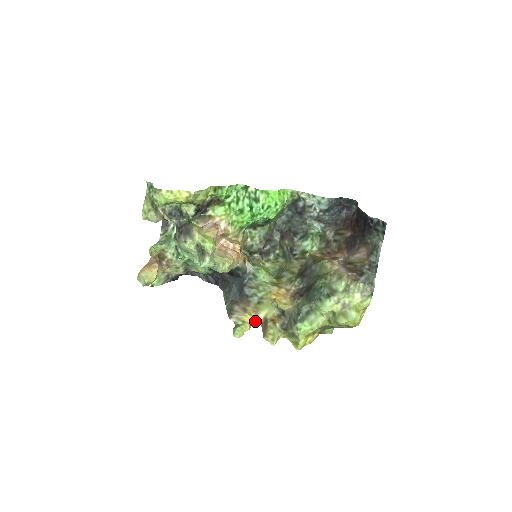
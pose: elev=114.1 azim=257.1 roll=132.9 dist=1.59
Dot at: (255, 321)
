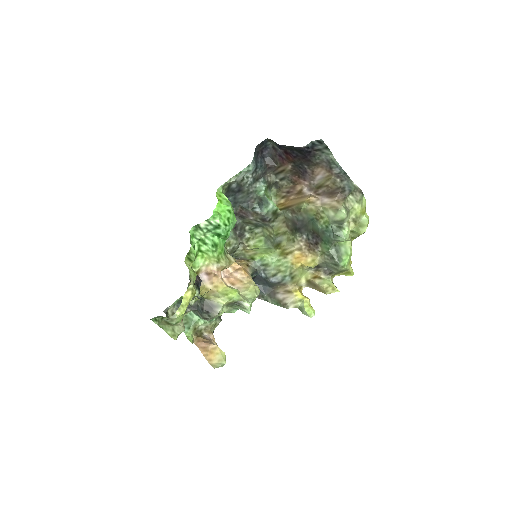
Dot at: (302, 289)
